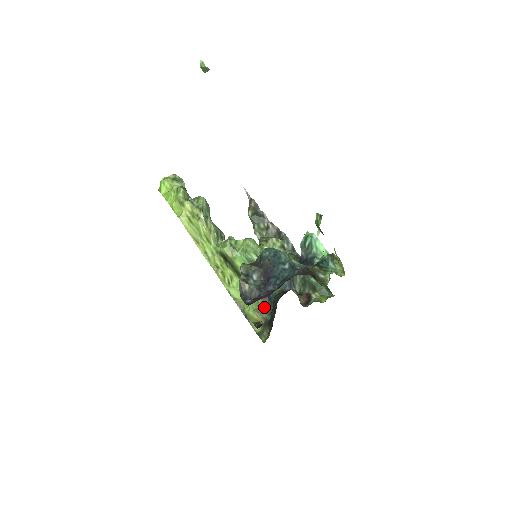
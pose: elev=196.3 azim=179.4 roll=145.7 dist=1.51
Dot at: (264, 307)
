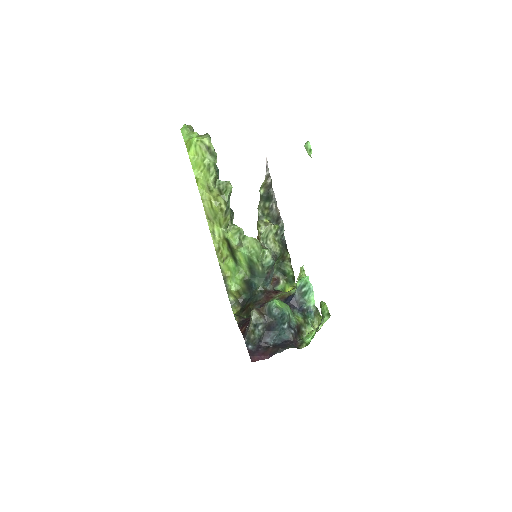
Dot at: (244, 289)
